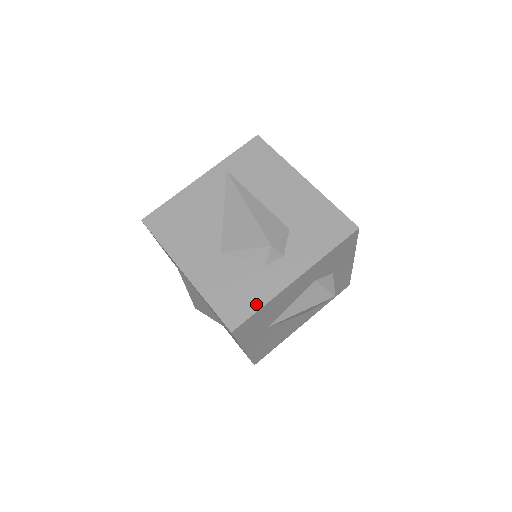
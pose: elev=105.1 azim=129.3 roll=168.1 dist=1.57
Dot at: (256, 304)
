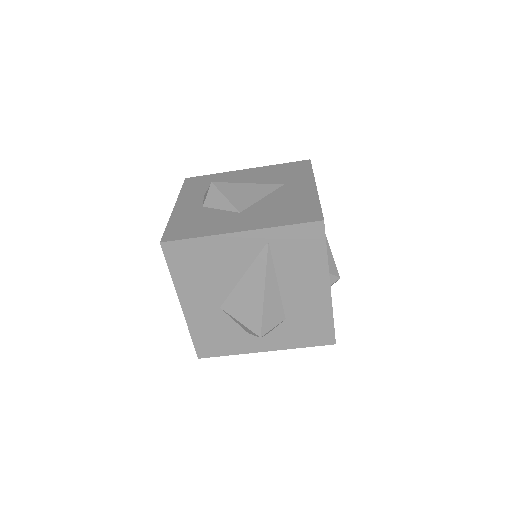
Dot at: (226, 352)
